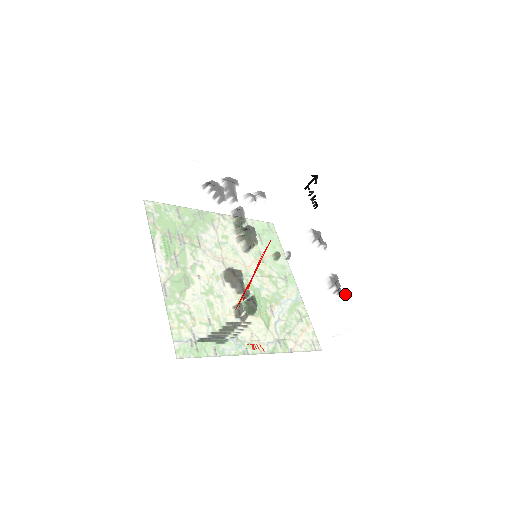
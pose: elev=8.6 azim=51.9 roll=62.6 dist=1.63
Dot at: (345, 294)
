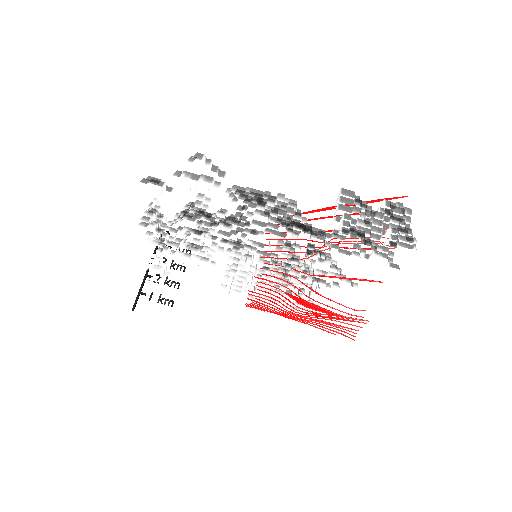
Dot at: occluded
